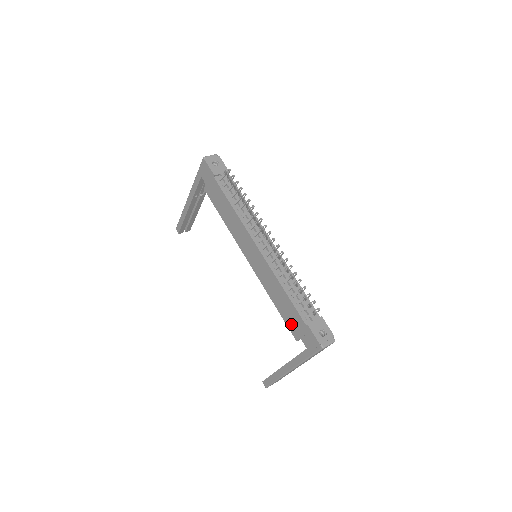
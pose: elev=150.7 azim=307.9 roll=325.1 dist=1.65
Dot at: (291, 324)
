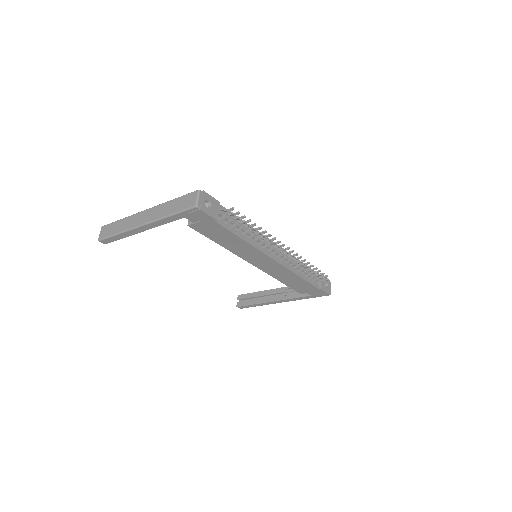
Dot at: (299, 289)
